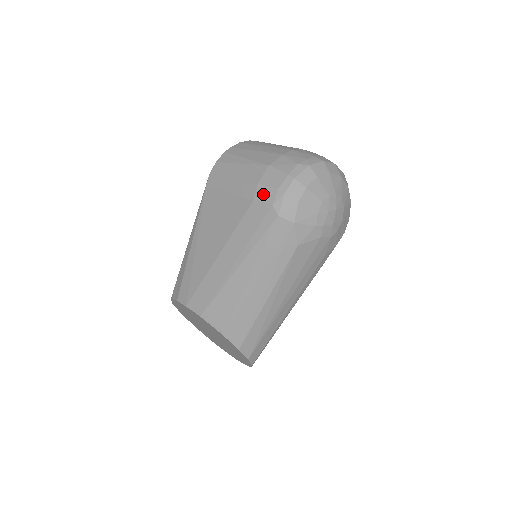
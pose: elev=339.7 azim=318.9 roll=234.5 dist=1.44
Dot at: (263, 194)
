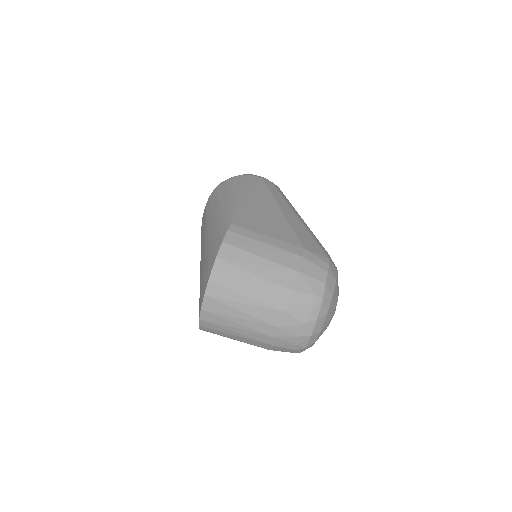
Dot at: occluded
